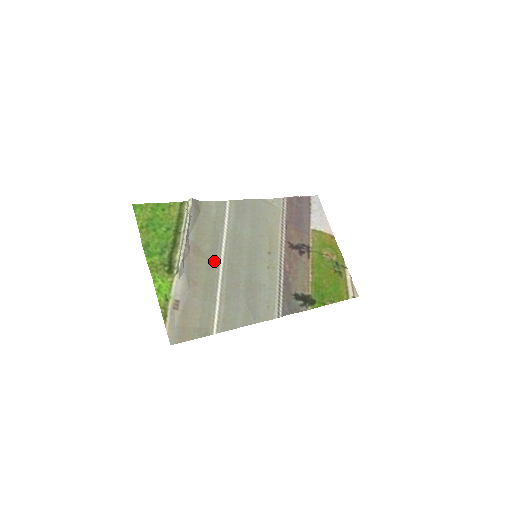
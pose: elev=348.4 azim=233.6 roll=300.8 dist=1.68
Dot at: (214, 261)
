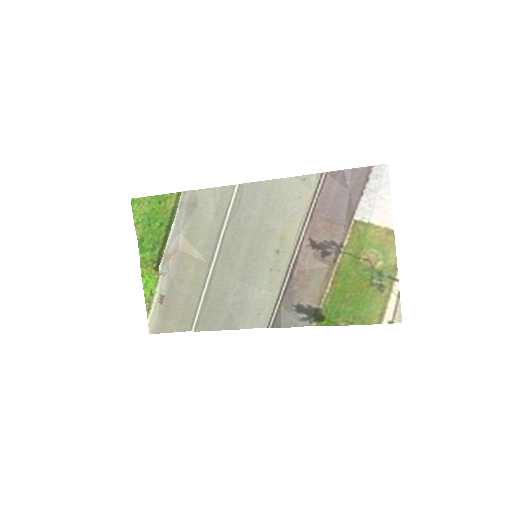
Dot at: (207, 258)
